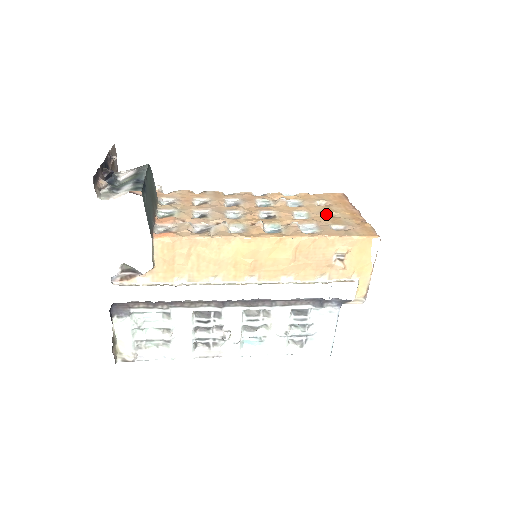
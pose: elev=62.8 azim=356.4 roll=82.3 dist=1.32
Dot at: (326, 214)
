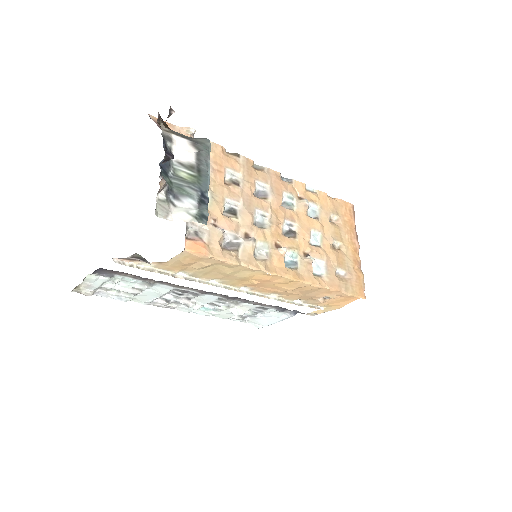
Dot at: (335, 242)
